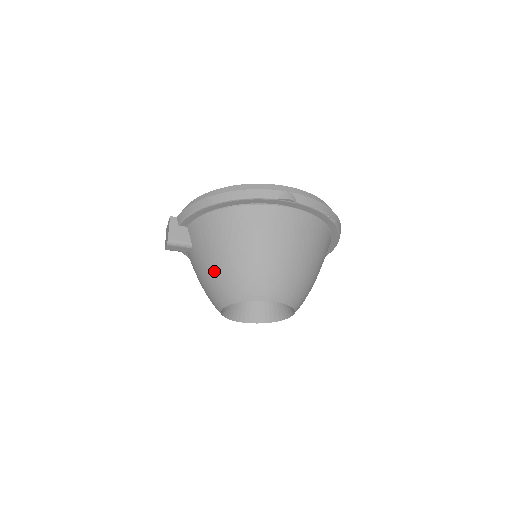
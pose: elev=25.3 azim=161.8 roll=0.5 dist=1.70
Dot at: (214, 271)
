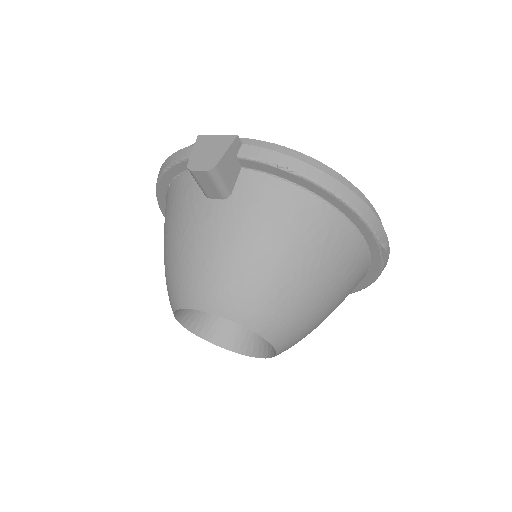
Dot at: (245, 263)
